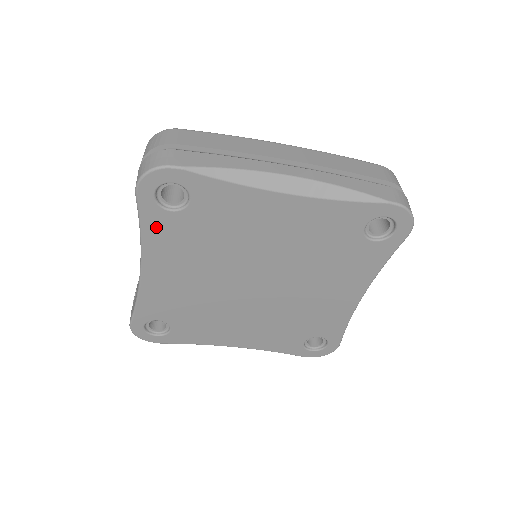
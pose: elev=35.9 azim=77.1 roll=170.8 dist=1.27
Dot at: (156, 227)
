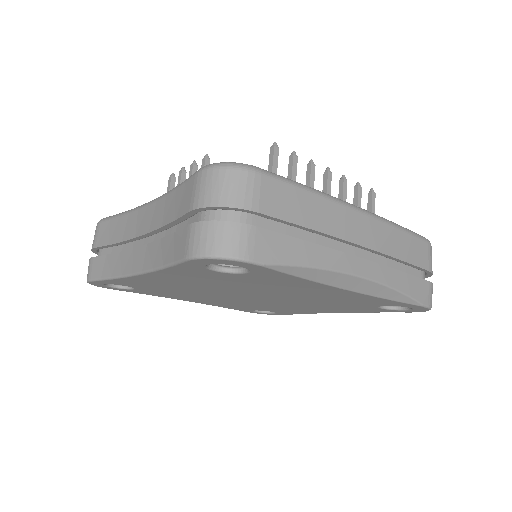
Dot at: (186, 271)
